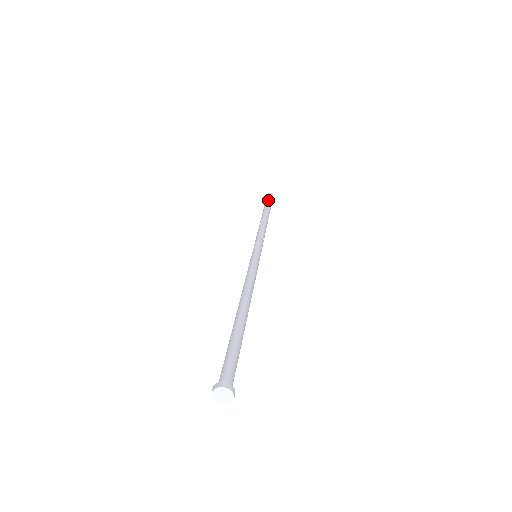
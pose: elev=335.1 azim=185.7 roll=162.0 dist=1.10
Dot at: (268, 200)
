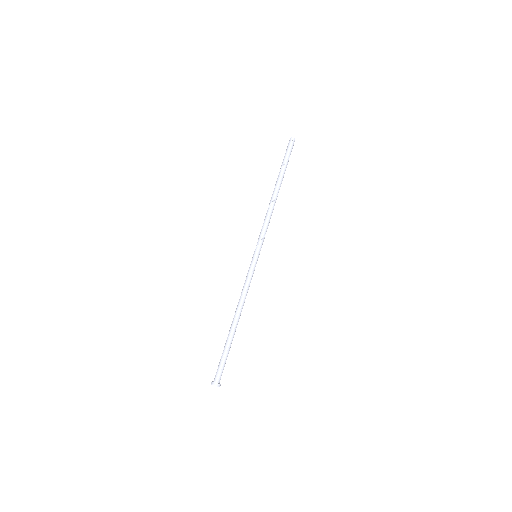
Dot at: (287, 157)
